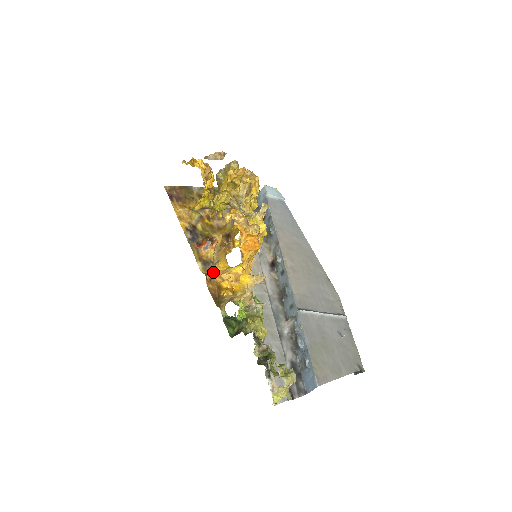
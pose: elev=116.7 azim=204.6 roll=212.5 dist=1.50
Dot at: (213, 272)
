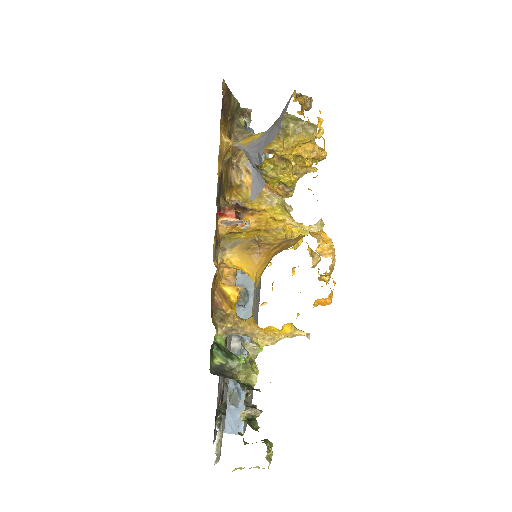
Dot at: (219, 263)
